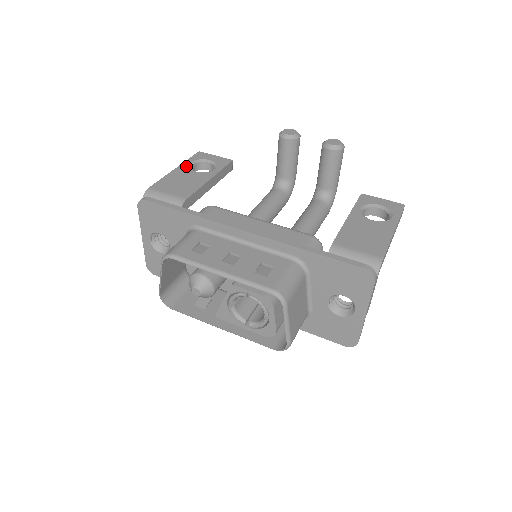
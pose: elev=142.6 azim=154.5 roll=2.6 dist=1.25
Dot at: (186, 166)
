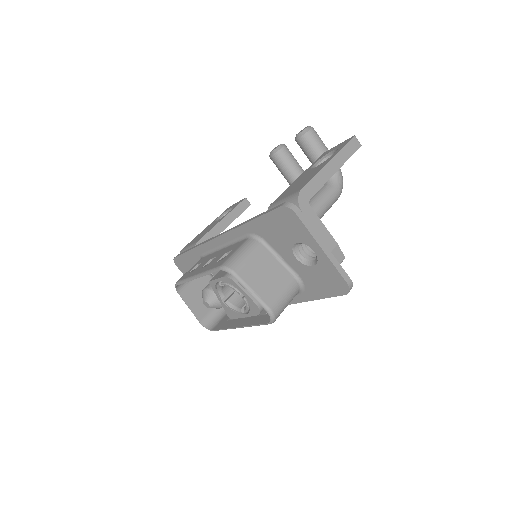
Dot at: (213, 222)
